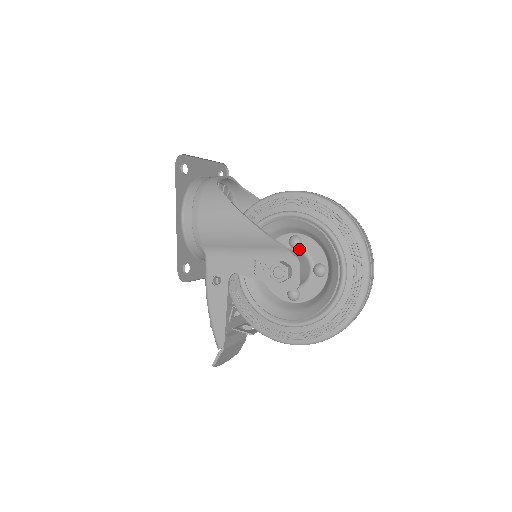
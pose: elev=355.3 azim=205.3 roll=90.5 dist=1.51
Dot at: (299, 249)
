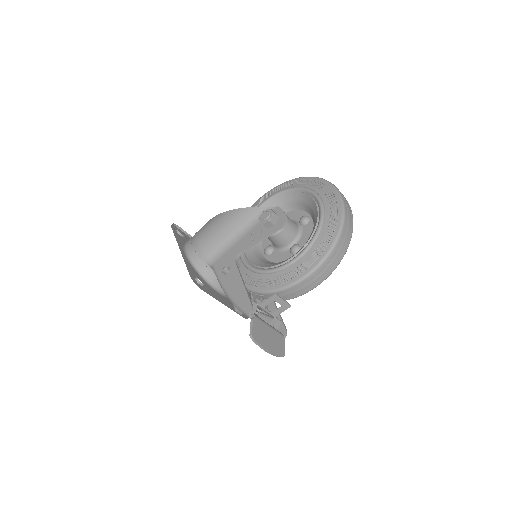
Dot at: occluded
